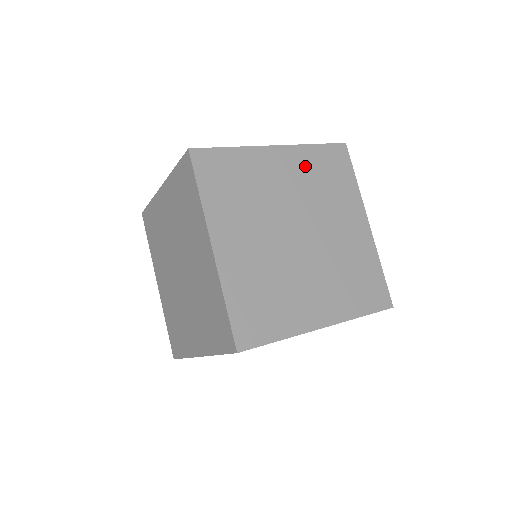
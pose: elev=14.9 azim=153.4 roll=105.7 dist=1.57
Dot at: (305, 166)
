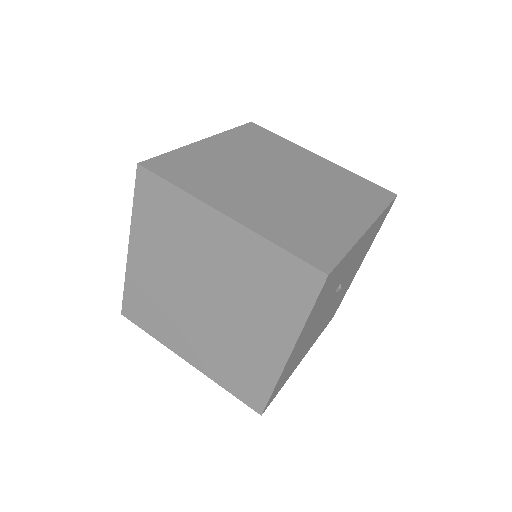
Dot at: (150, 236)
